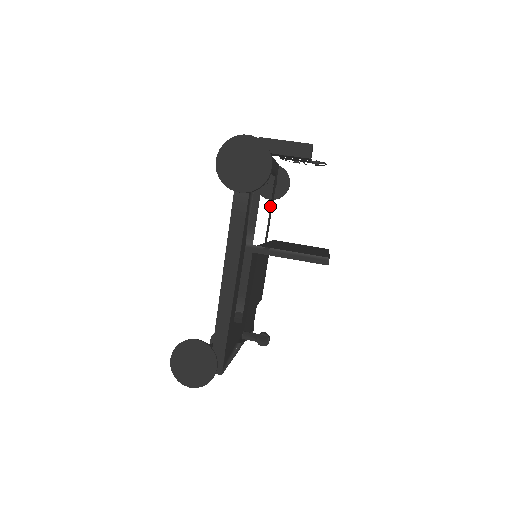
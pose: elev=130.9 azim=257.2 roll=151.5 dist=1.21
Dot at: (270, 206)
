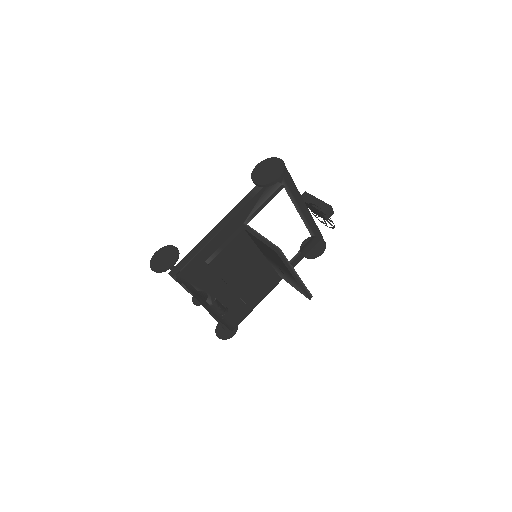
Dot at: (297, 253)
